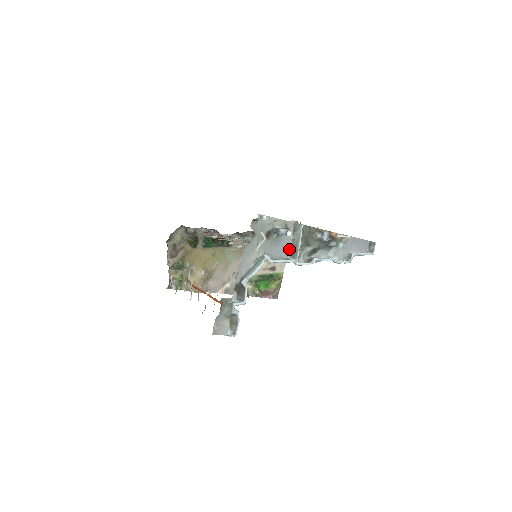
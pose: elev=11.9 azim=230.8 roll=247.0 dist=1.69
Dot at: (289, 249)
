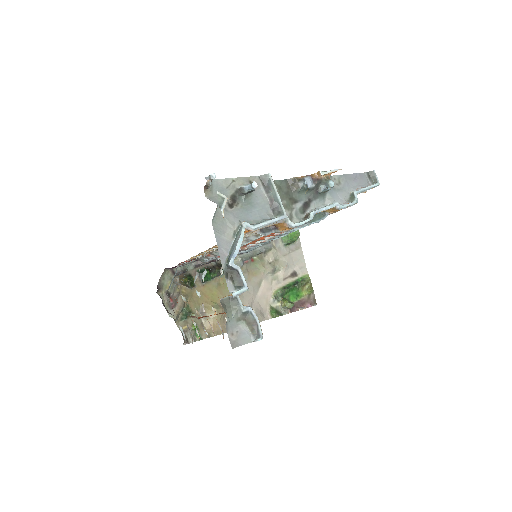
Dot at: (269, 208)
